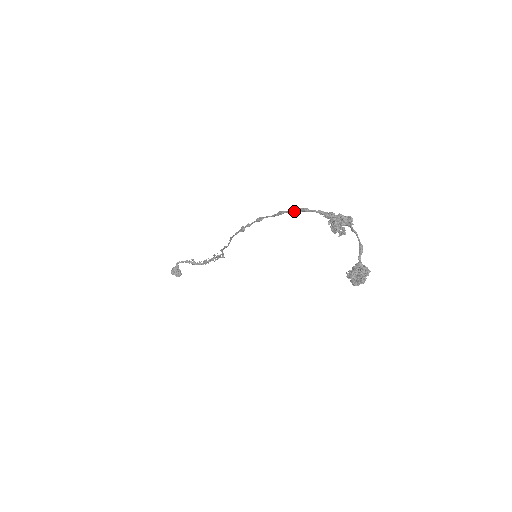
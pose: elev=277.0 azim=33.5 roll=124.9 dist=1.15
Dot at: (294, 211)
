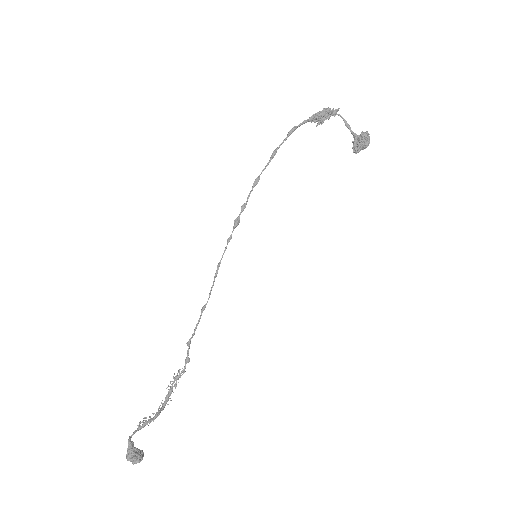
Dot at: (286, 138)
